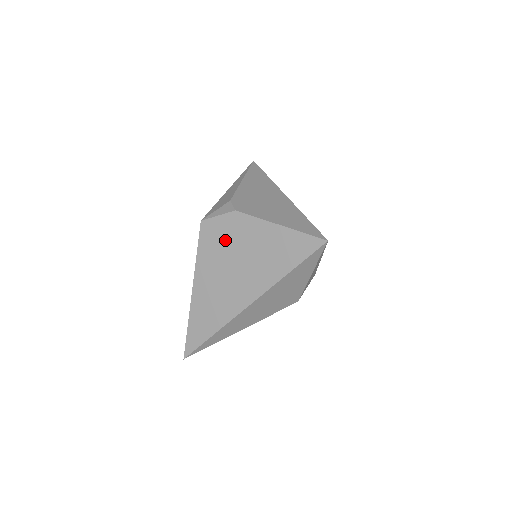
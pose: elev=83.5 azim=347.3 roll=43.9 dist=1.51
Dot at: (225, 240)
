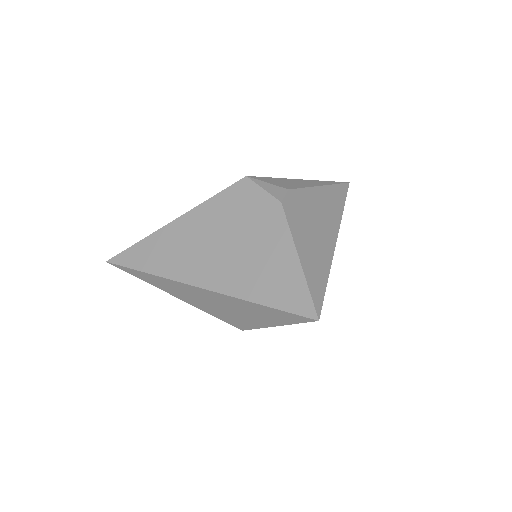
Dot at: (245, 214)
